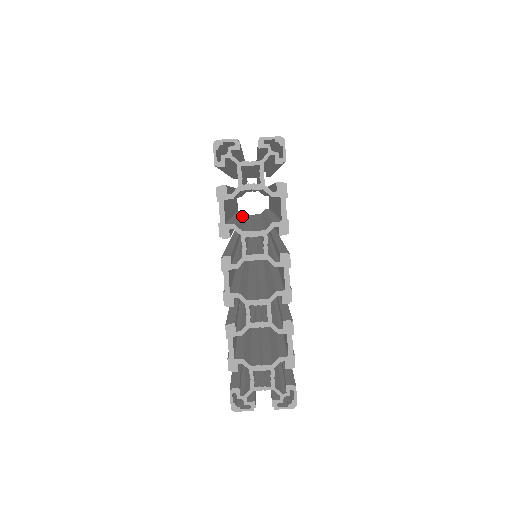
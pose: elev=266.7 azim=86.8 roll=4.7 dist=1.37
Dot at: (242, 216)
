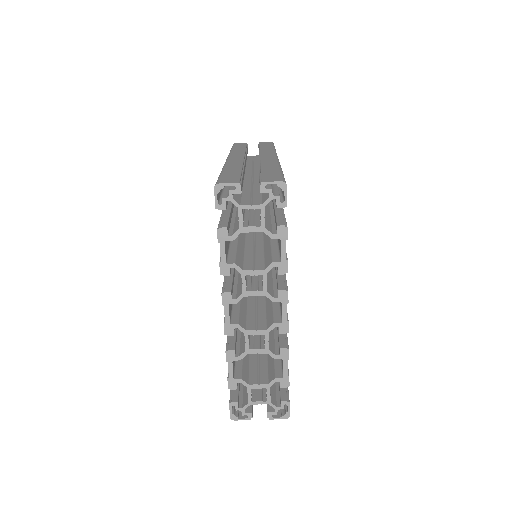
Dot at: occluded
